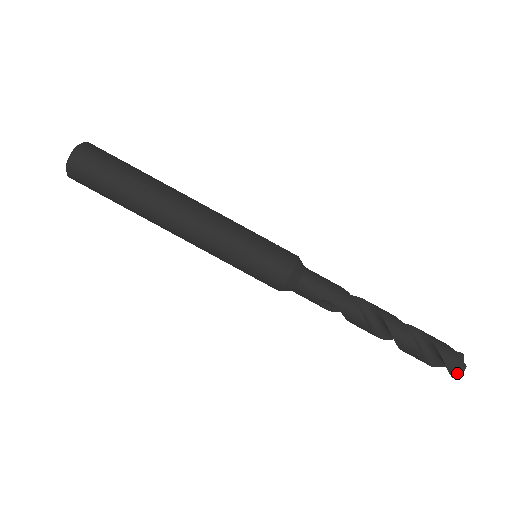
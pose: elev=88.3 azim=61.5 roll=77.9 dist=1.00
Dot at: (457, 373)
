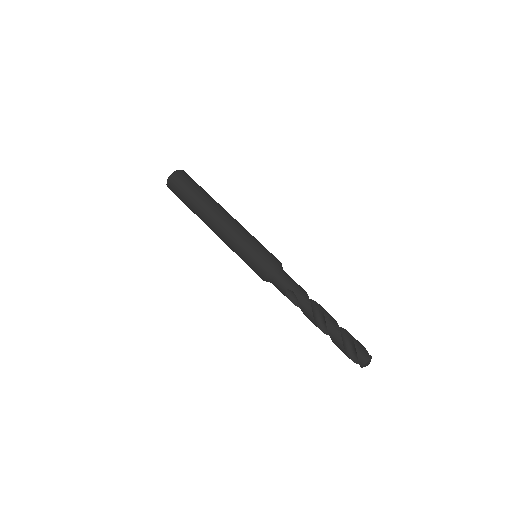
Dot at: (364, 361)
